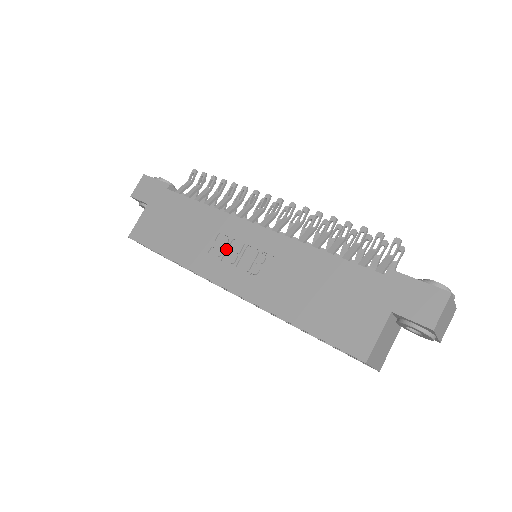
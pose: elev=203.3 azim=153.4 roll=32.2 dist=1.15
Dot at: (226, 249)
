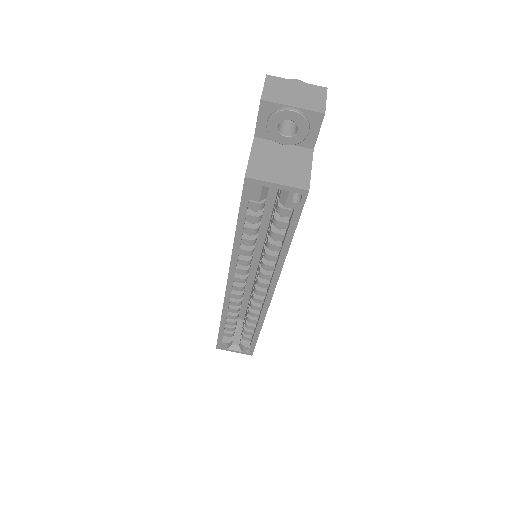
Dot at: occluded
